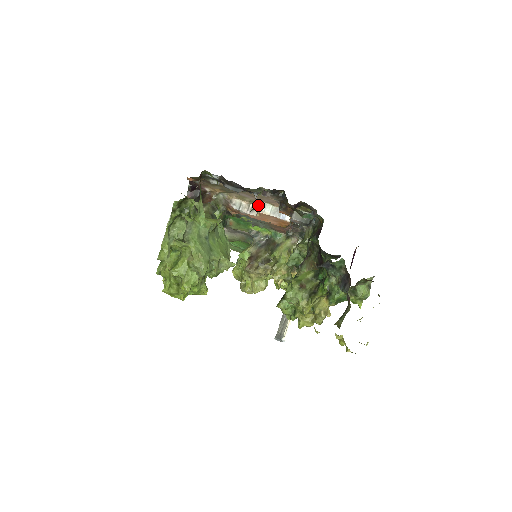
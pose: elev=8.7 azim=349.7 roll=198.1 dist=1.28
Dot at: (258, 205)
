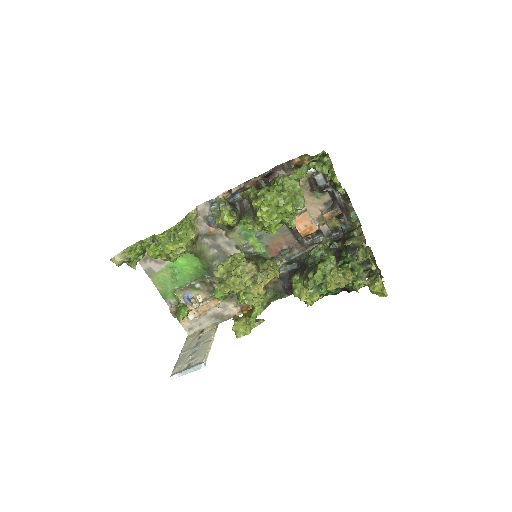
Dot at: (298, 211)
